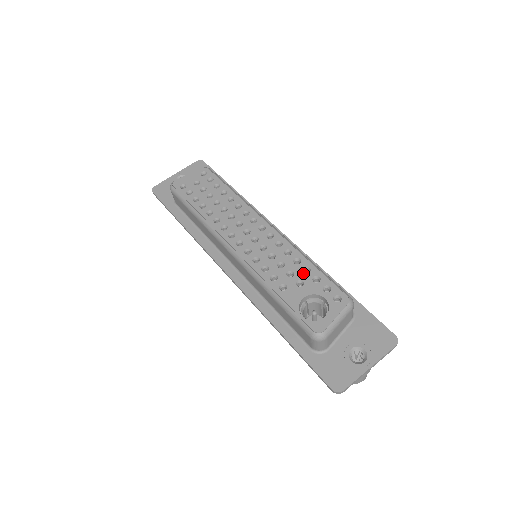
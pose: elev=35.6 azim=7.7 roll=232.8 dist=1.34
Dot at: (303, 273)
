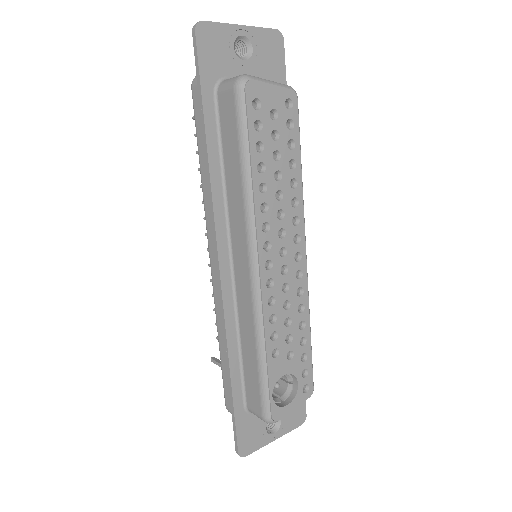
Dot at: (299, 344)
